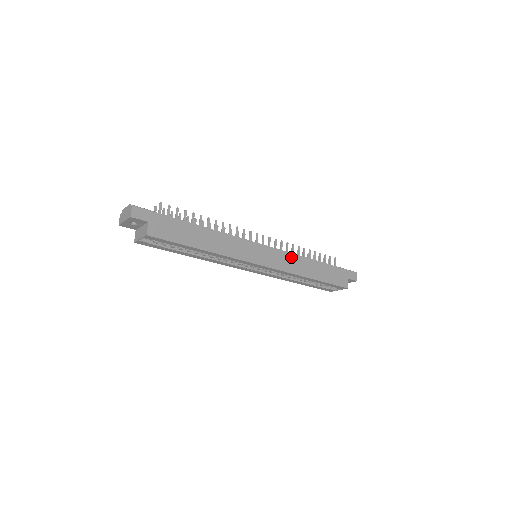
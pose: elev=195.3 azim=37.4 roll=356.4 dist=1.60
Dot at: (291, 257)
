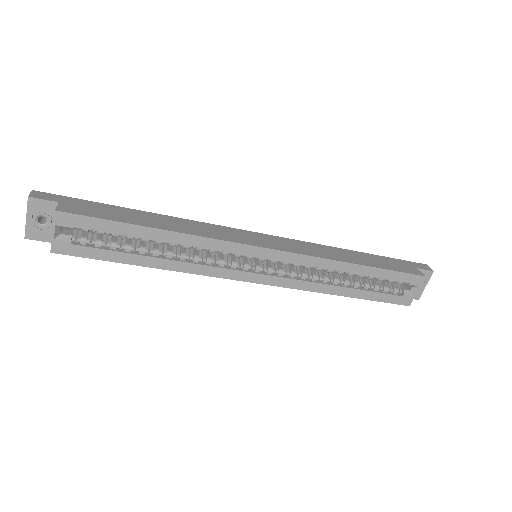
Dot at: (309, 245)
